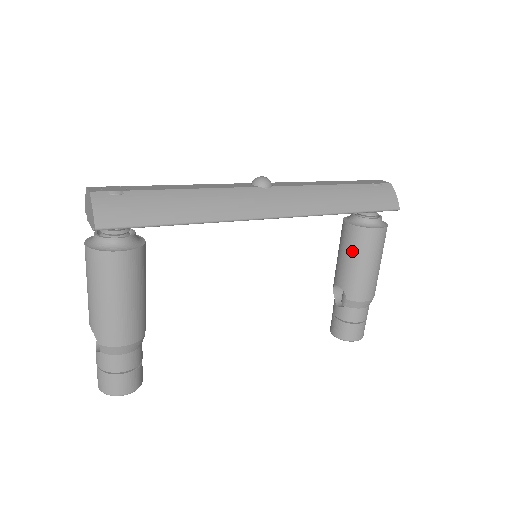
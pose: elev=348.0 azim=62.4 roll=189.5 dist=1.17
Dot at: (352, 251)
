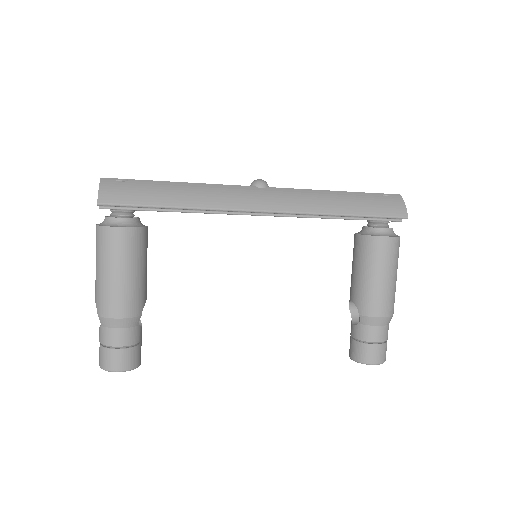
Dot at: (361, 261)
